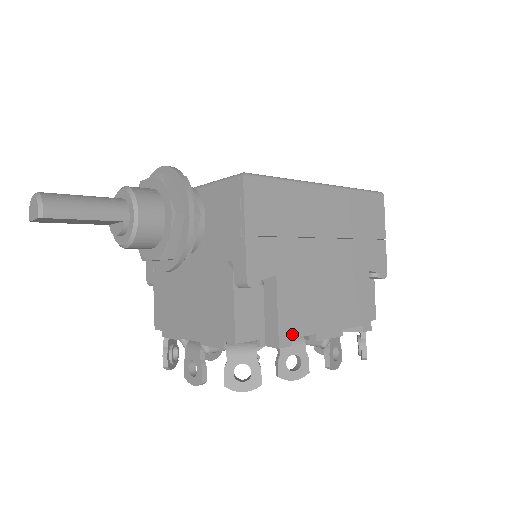
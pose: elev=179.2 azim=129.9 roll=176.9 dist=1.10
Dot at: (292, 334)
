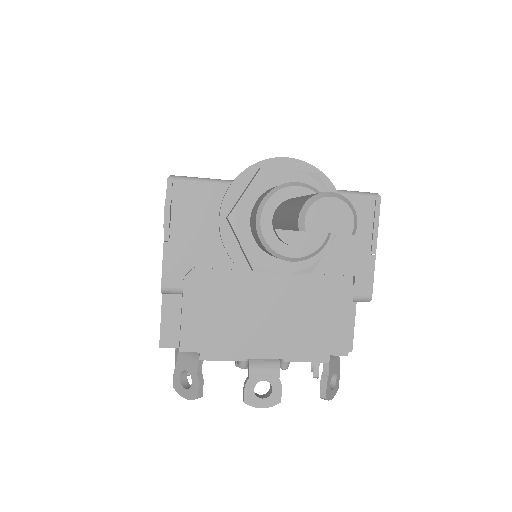
Dot at: occluded
